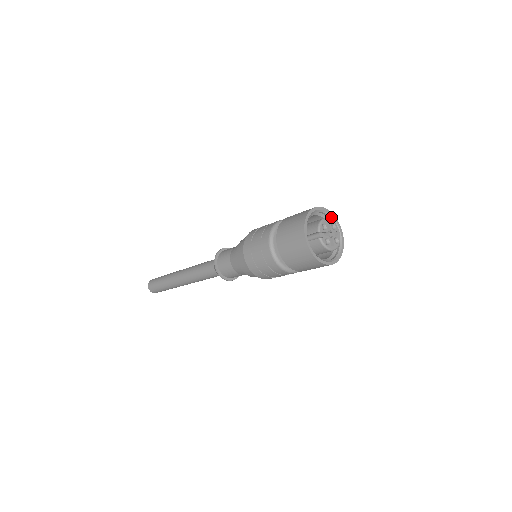
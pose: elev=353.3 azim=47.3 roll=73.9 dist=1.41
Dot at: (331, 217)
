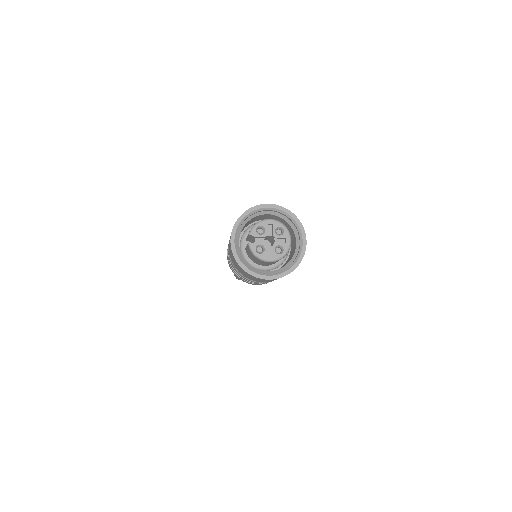
Dot at: (291, 219)
